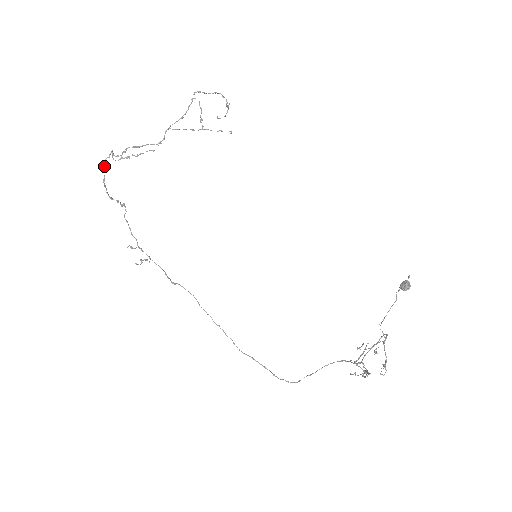
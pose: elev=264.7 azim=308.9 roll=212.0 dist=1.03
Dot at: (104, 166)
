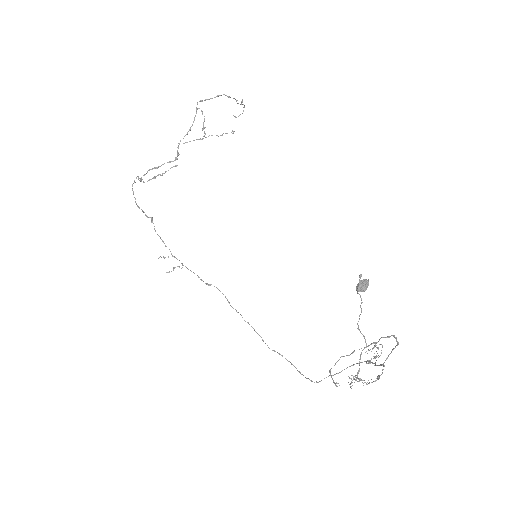
Dot at: (133, 191)
